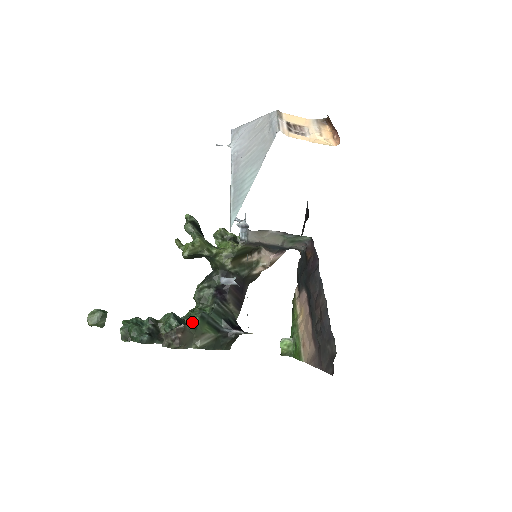
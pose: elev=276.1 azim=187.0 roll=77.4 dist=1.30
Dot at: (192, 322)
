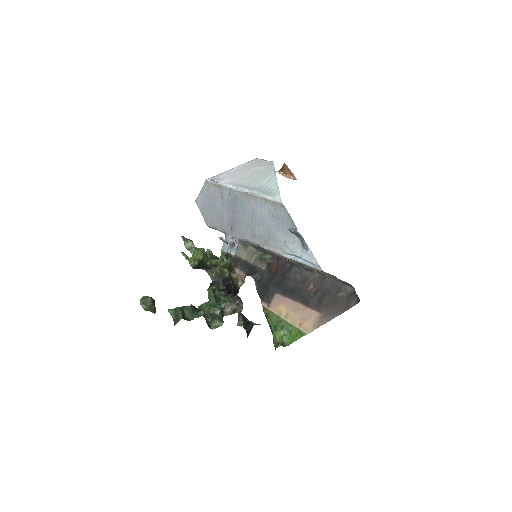
Dot at: occluded
